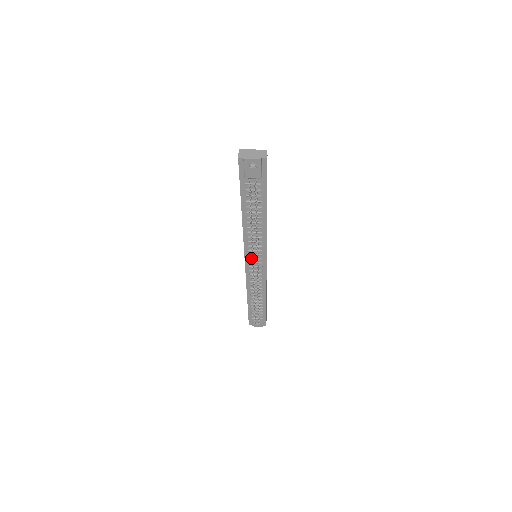
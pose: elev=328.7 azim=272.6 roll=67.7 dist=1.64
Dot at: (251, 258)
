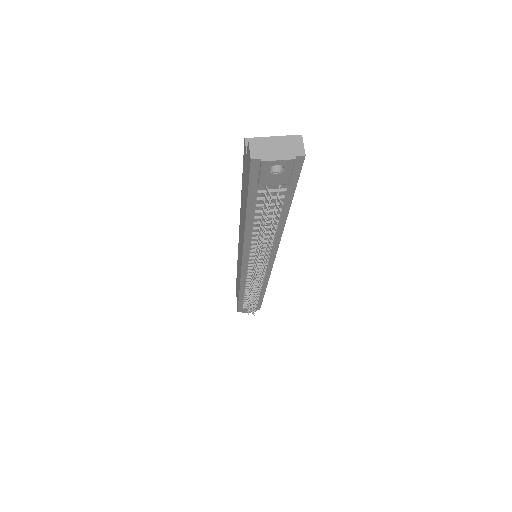
Dot at: (251, 264)
